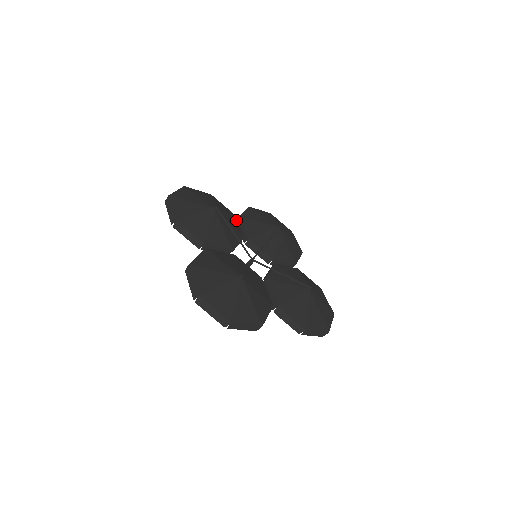
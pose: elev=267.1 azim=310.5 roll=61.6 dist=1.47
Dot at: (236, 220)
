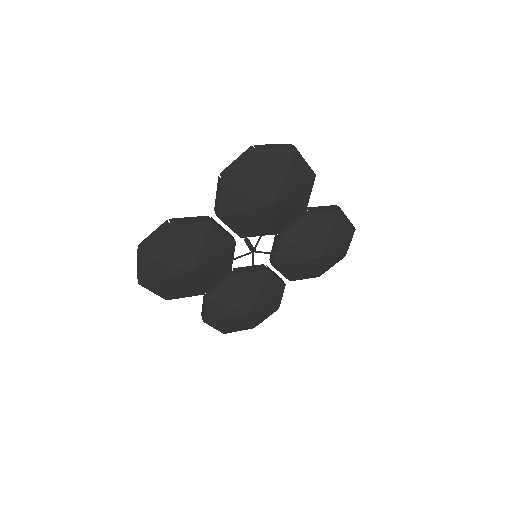
Dot at: (297, 215)
